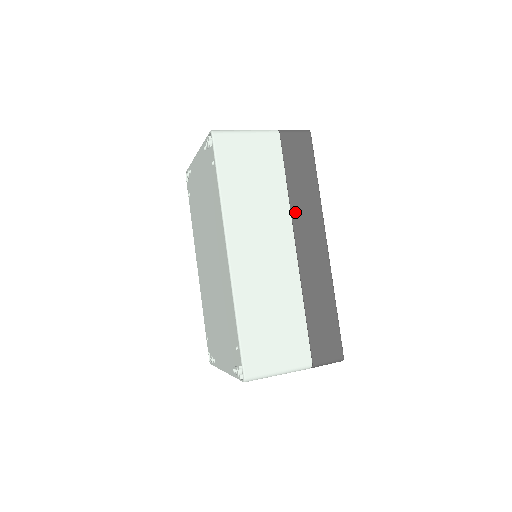
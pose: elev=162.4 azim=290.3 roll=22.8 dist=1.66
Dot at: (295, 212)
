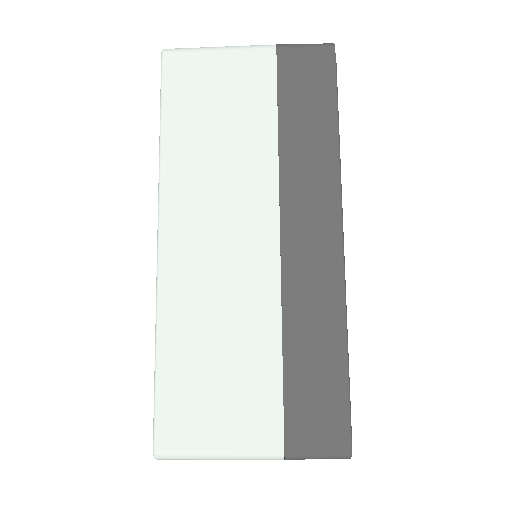
Dot at: (287, 178)
